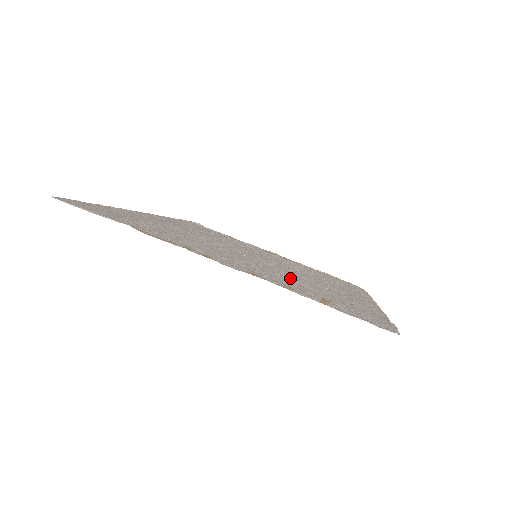
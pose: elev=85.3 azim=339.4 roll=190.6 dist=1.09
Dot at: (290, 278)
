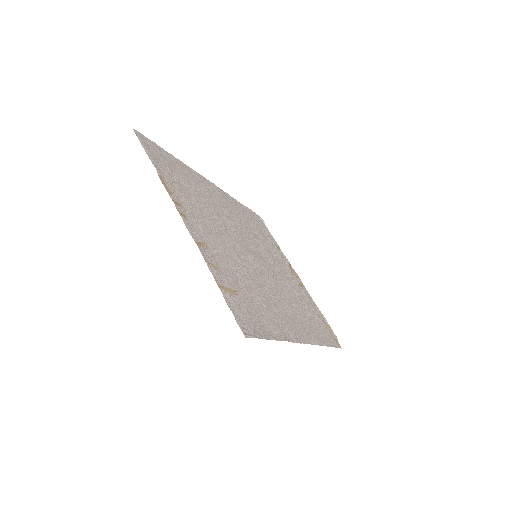
Dot at: (241, 273)
